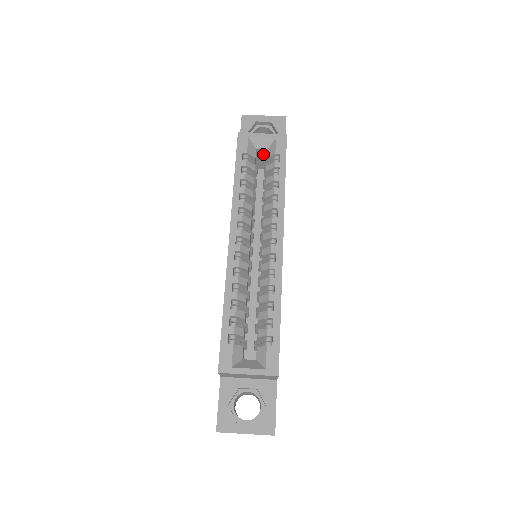
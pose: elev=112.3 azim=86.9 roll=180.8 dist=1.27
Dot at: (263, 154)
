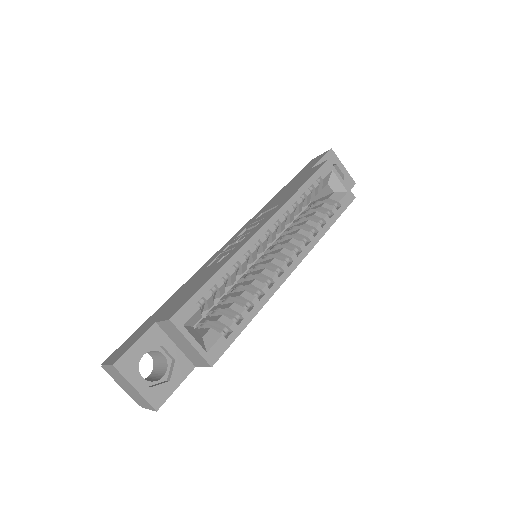
Dot at: (326, 191)
